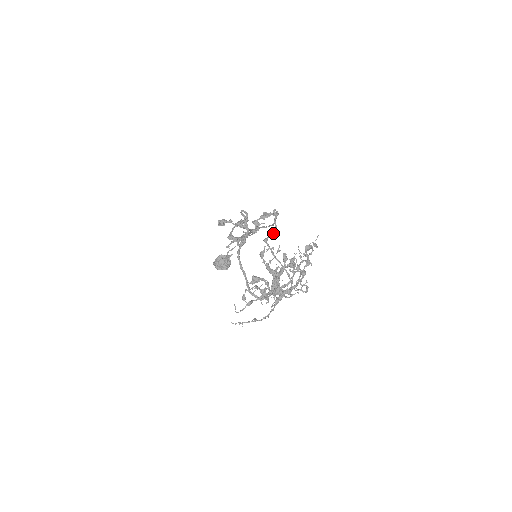
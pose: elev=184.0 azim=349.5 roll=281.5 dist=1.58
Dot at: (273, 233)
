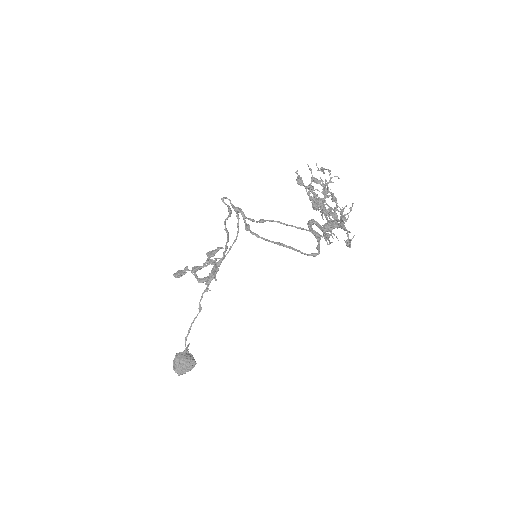
Dot at: (256, 221)
